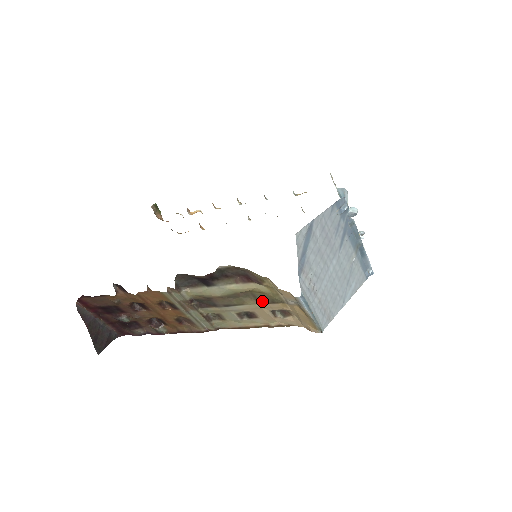
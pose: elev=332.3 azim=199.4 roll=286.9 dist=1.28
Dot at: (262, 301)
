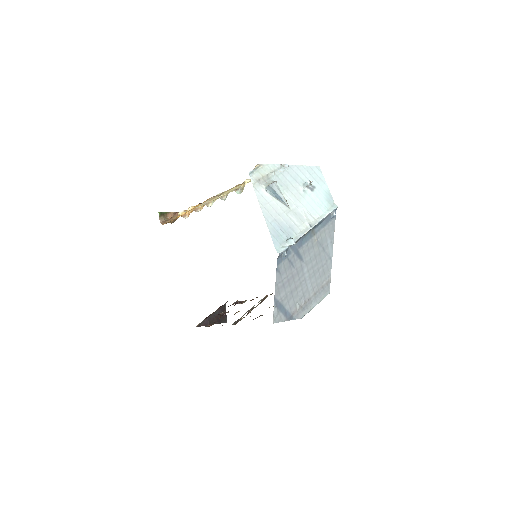
Dot at: occluded
